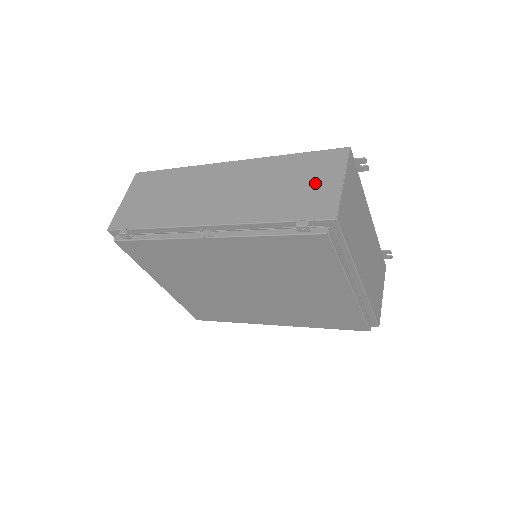
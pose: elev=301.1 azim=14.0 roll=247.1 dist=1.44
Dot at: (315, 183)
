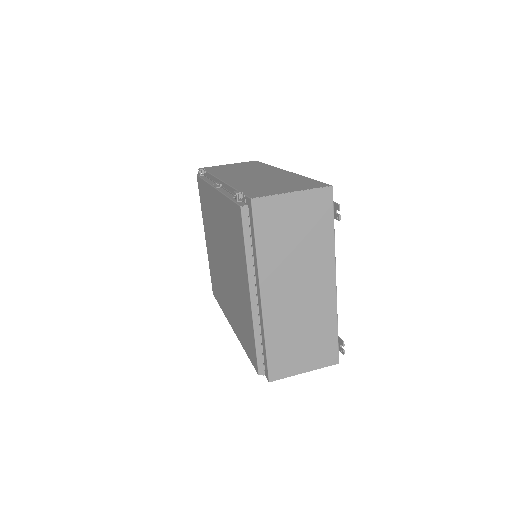
Dot at: (283, 187)
